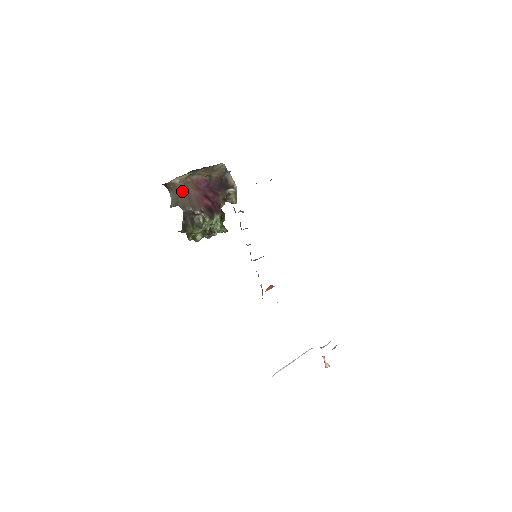
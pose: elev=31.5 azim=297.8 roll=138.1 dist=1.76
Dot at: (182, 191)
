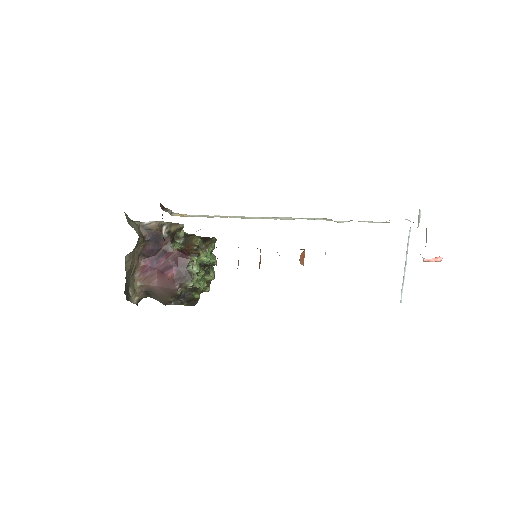
Dot at: (150, 295)
